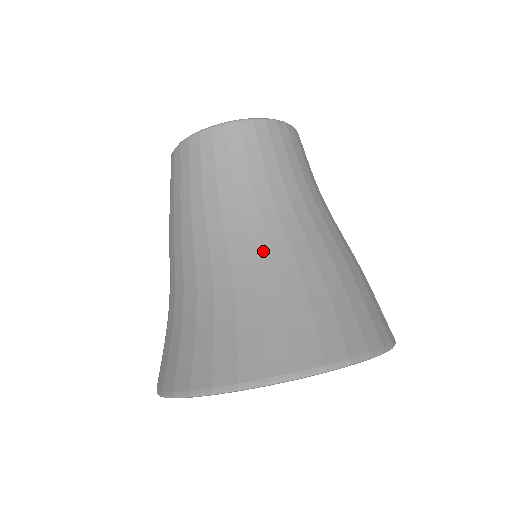
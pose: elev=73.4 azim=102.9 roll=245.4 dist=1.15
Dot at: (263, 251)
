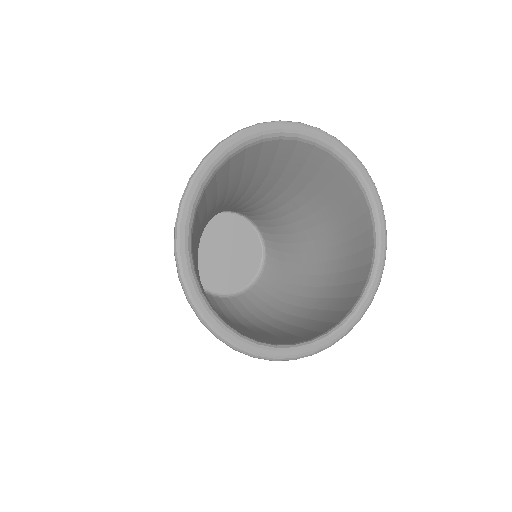
Dot at: occluded
